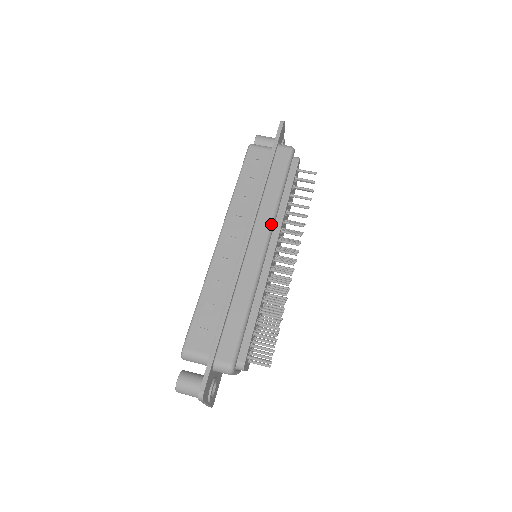
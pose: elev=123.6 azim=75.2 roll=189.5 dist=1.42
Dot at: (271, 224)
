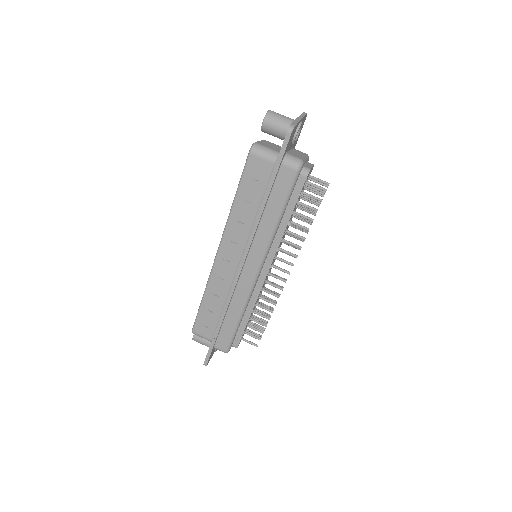
Dot at: (265, 255)
